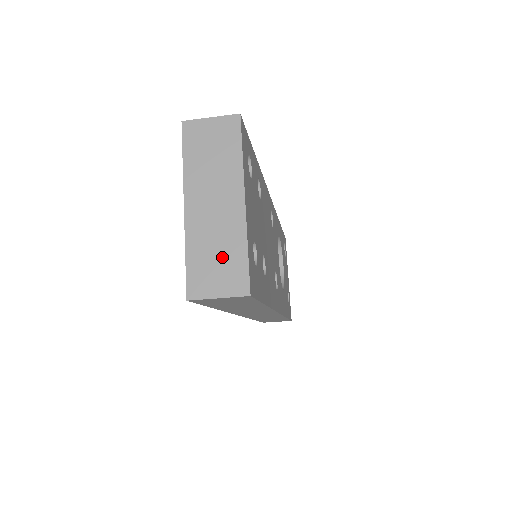
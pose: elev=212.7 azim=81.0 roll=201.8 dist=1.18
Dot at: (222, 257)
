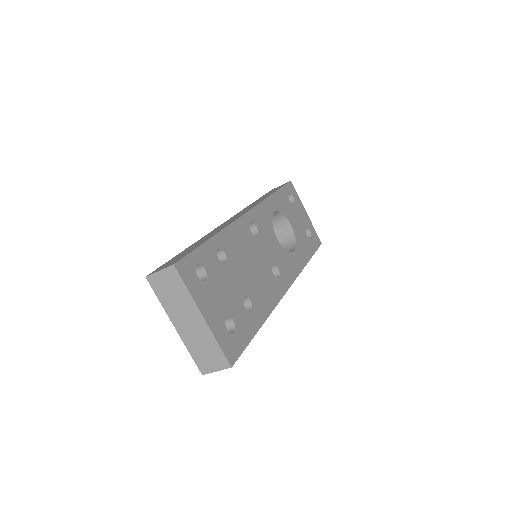
Dot at: (207, 350)
